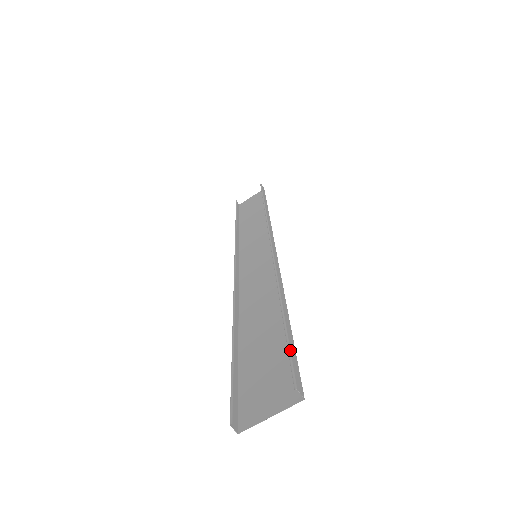
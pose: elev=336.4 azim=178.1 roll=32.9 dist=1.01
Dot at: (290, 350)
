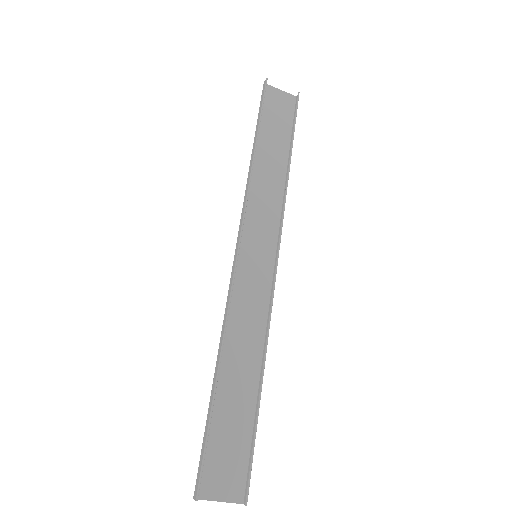
Dot at: occluded
